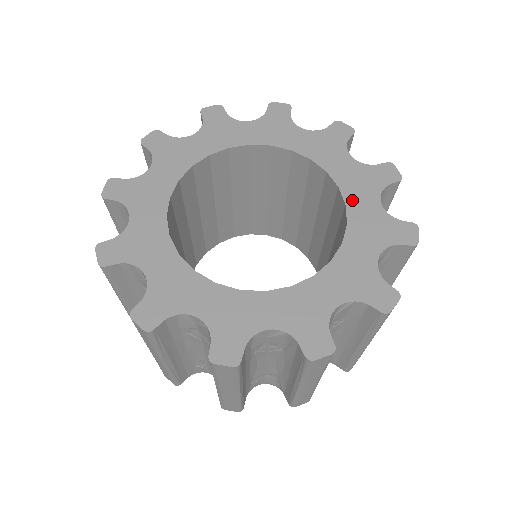
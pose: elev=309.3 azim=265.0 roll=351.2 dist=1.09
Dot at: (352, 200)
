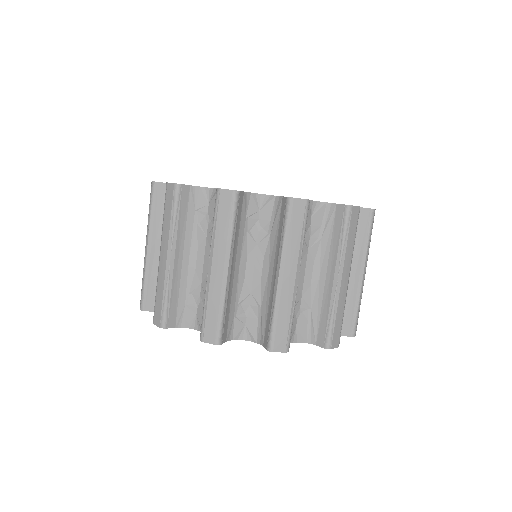
Dot at: occluded
